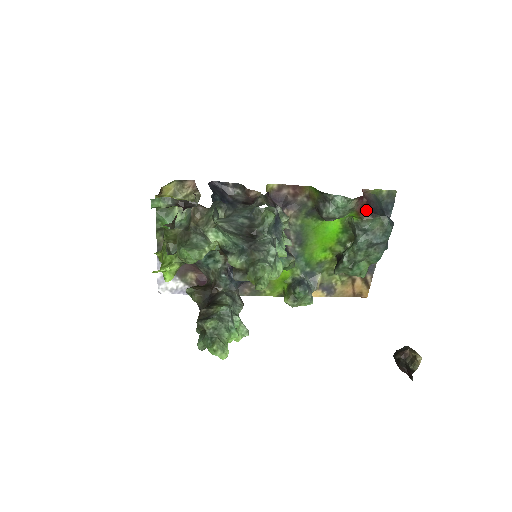
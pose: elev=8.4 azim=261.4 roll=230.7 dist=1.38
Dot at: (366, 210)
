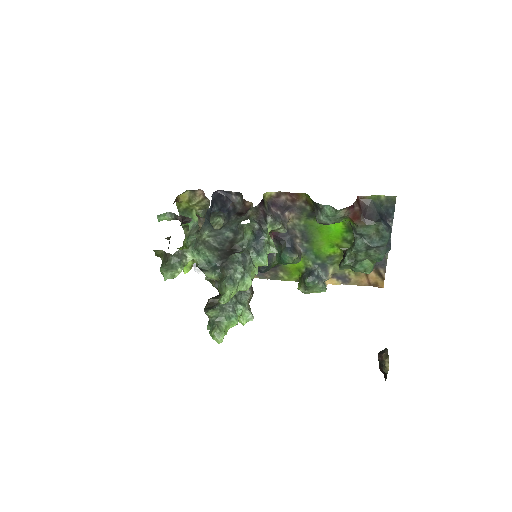
Dot at: (360, 217)
